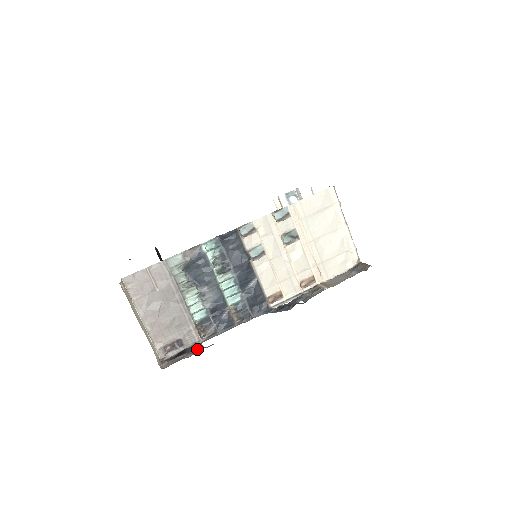
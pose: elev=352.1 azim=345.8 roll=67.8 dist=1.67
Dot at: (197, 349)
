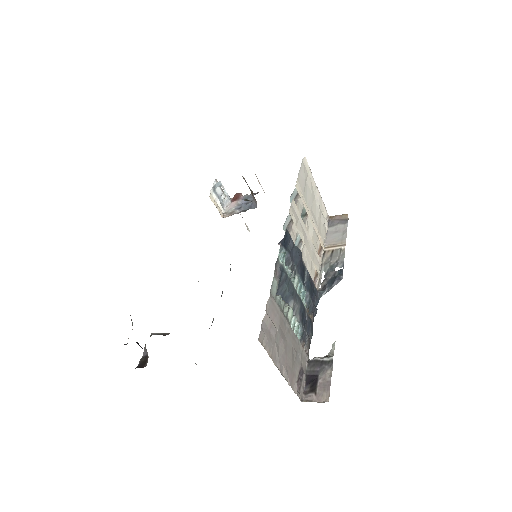
Dot at: (327, 362)
